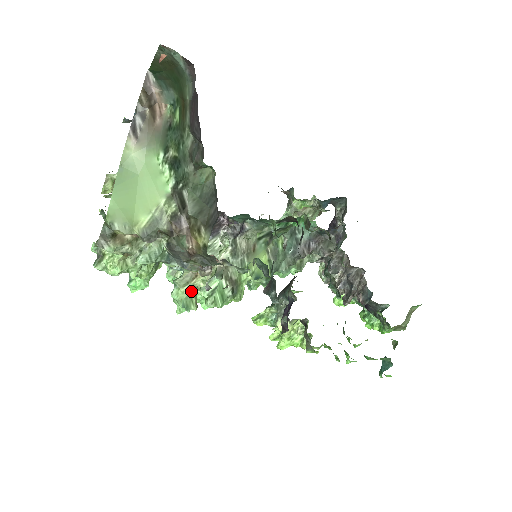
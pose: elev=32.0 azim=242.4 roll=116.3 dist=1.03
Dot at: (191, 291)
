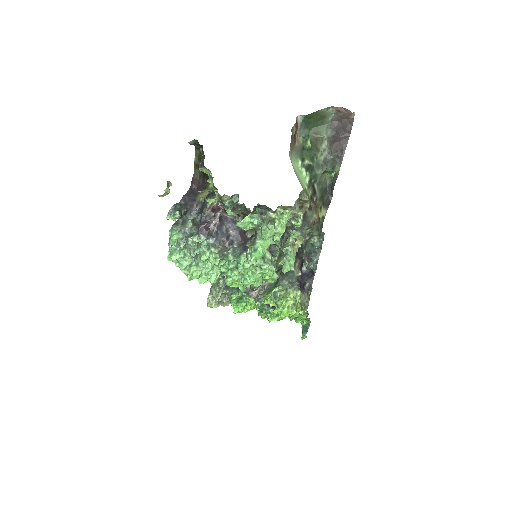
Dot at: (295, 254)
